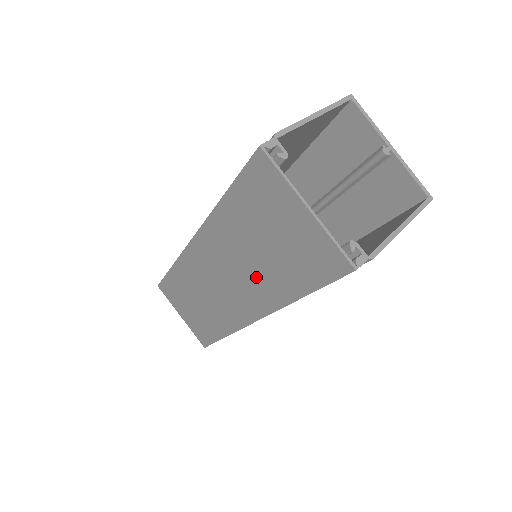
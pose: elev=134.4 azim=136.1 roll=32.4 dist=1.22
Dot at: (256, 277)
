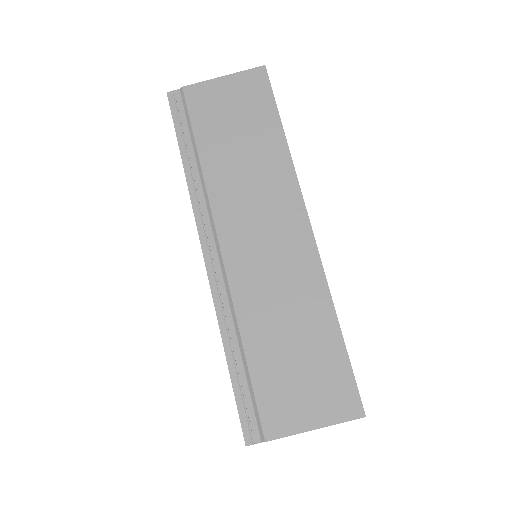
Dot at: occluded
